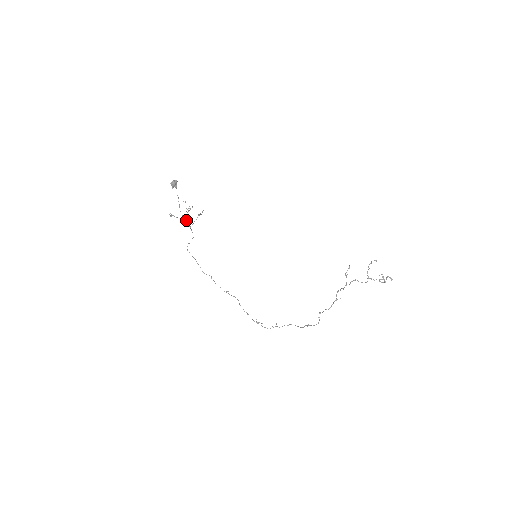
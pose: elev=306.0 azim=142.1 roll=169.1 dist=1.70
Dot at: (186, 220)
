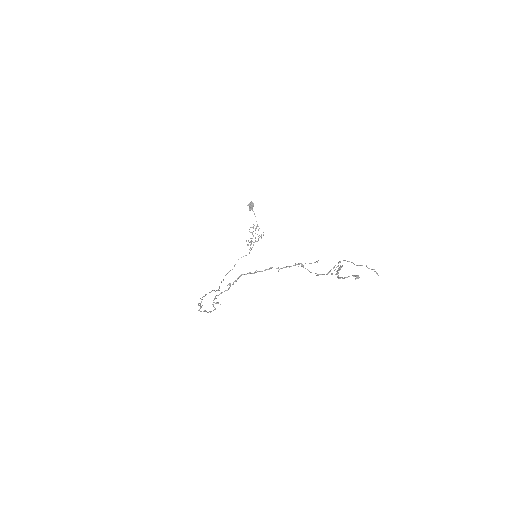
Dot at: occluded
